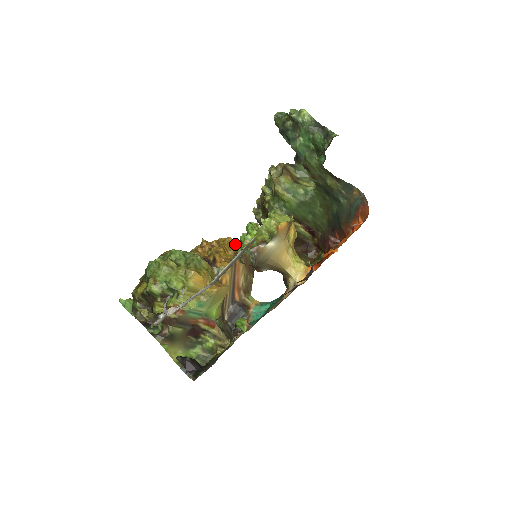
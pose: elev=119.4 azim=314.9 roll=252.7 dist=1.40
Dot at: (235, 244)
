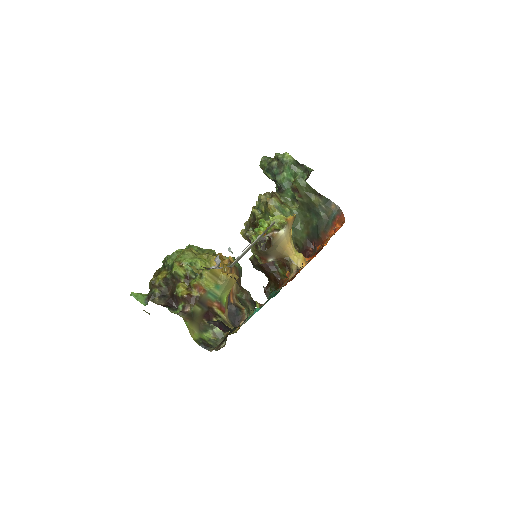
Dot at: occluded
